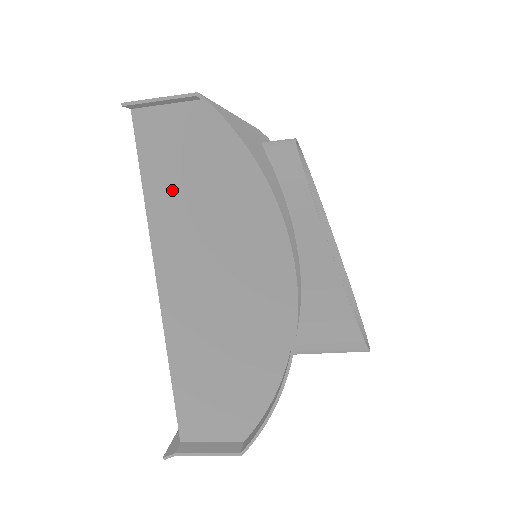
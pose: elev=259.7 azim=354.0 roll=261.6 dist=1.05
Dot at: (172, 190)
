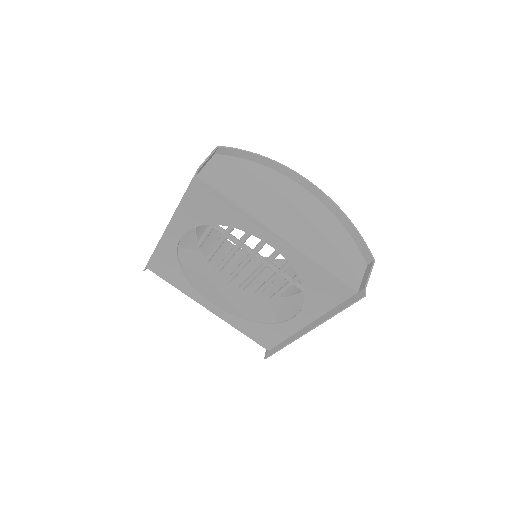
Dot at: (241, 193)
